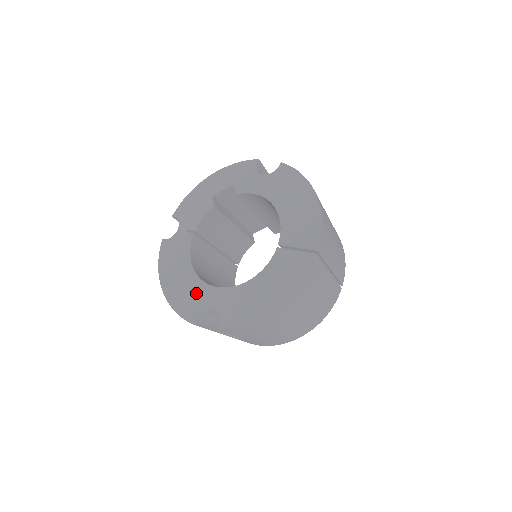
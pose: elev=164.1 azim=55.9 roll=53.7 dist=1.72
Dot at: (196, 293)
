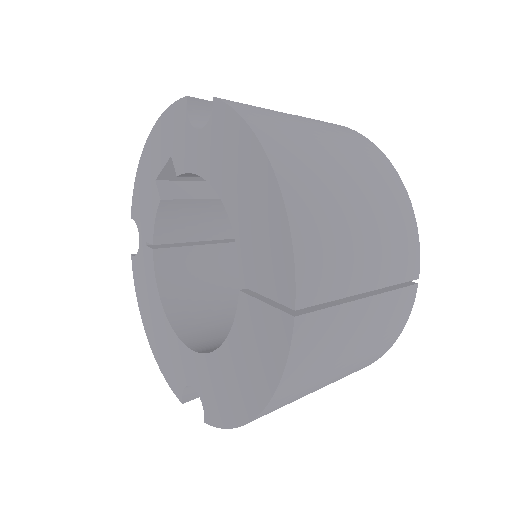
Dot at: (173, 352)
